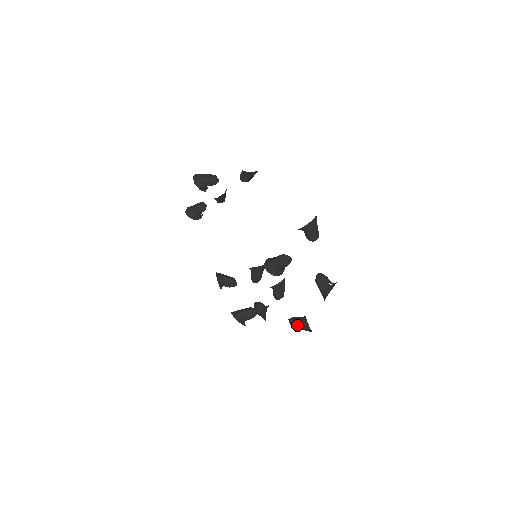
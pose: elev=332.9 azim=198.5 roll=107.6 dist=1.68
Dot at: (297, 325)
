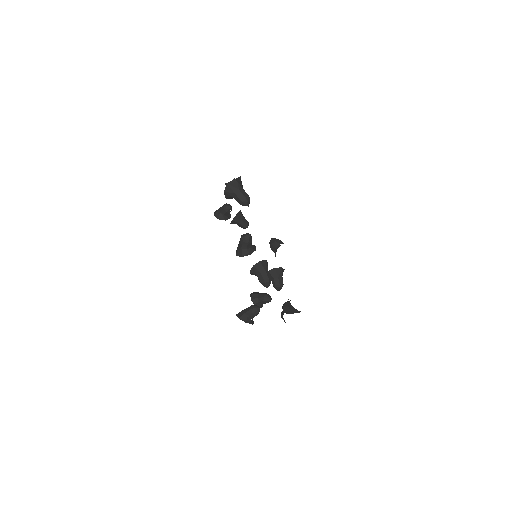
Dot at: (285, 308)
